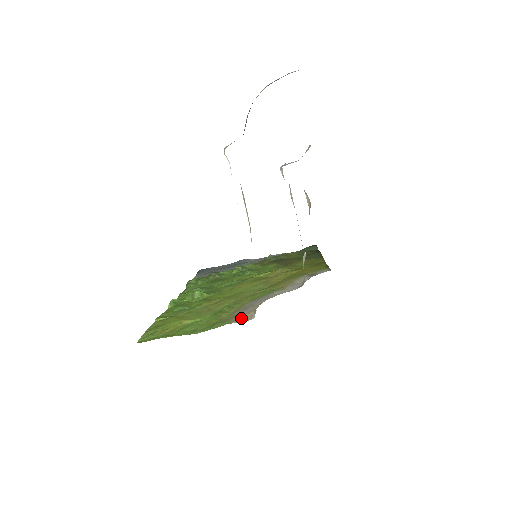
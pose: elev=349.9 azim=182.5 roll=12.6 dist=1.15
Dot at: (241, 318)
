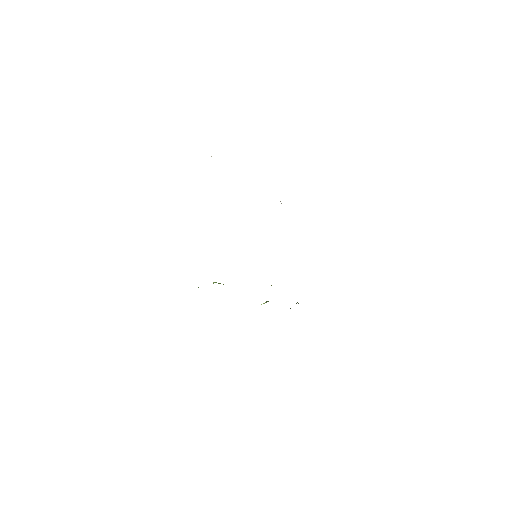
Dot at: occluded
